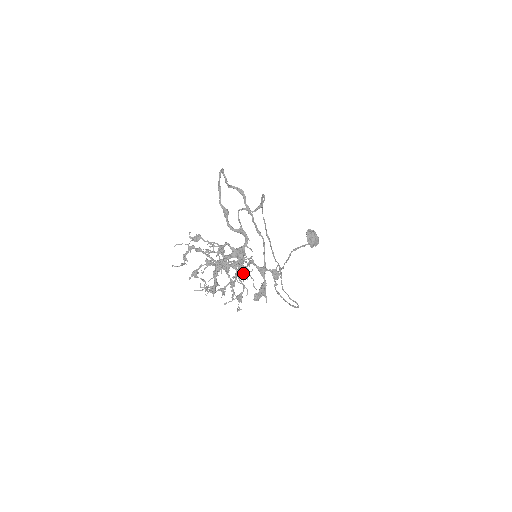
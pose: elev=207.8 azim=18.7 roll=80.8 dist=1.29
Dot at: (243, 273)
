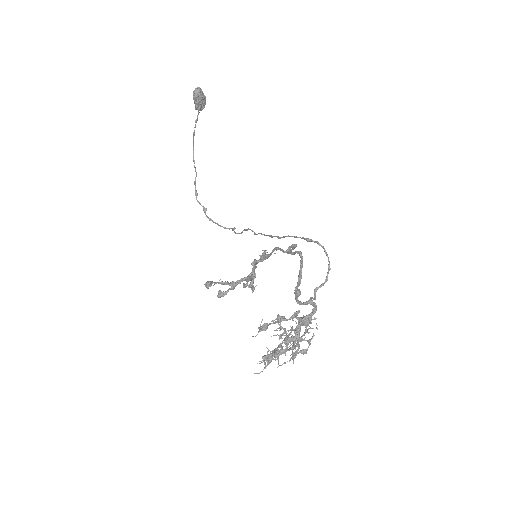
Dot at: occluded
